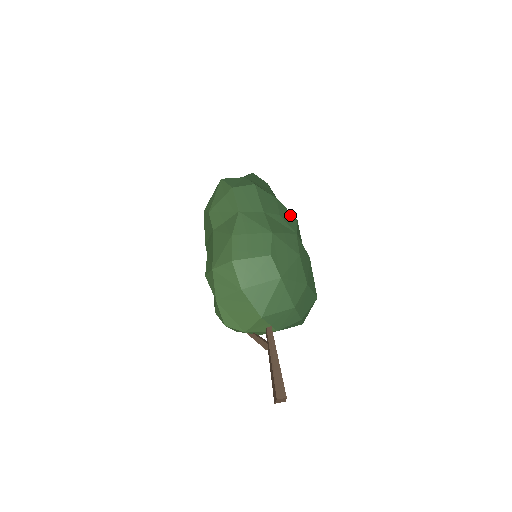
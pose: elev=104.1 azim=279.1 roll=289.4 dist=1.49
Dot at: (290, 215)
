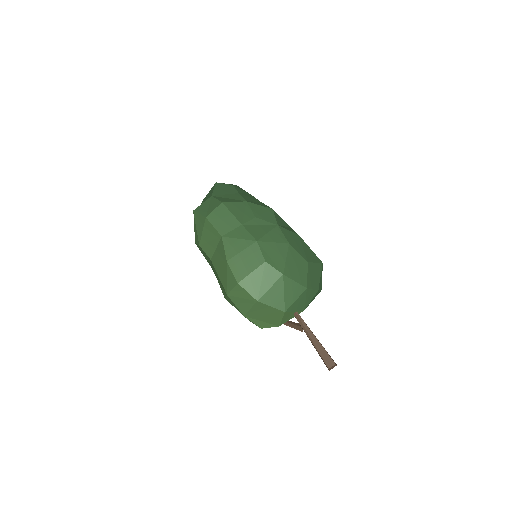
Dot at: (264, 209)
